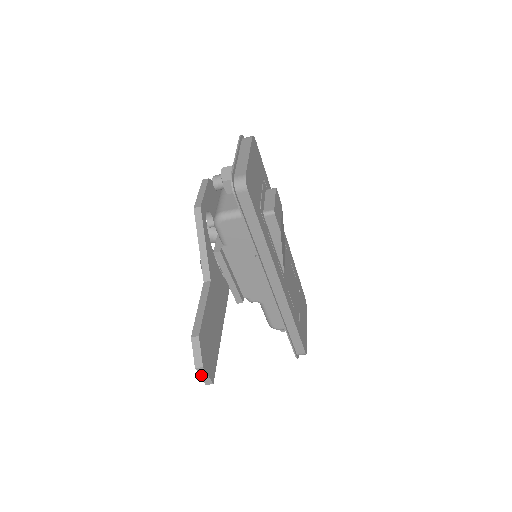
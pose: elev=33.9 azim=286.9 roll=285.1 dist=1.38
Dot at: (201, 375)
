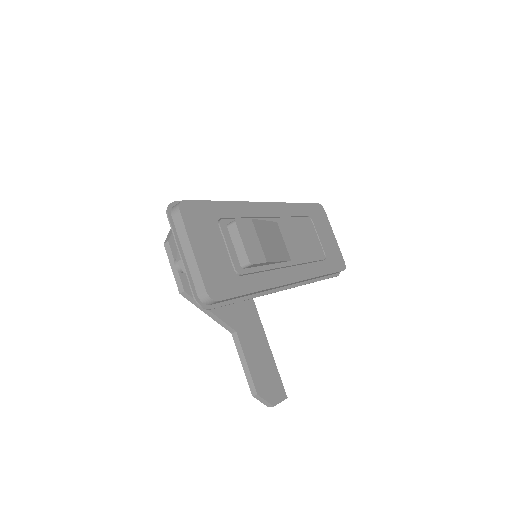
Dot at: occluded
